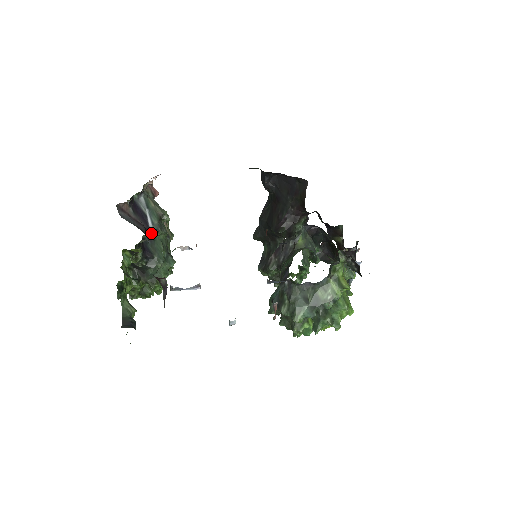
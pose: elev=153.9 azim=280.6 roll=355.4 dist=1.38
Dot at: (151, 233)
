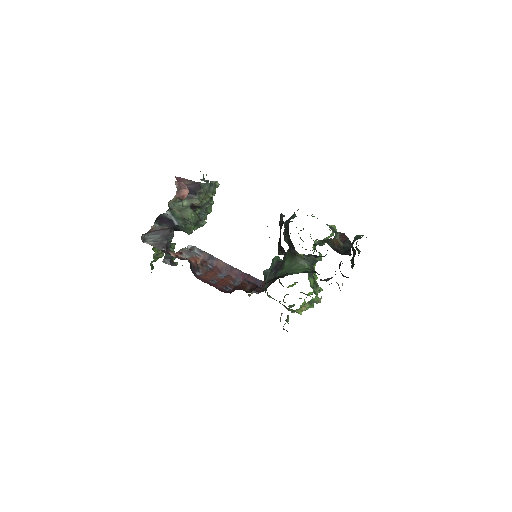
Dot at: occluded
